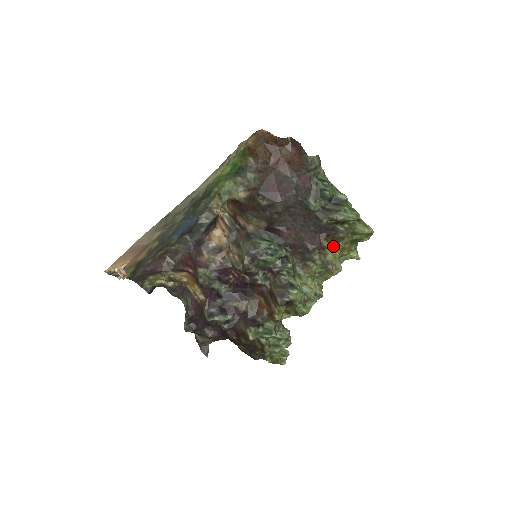
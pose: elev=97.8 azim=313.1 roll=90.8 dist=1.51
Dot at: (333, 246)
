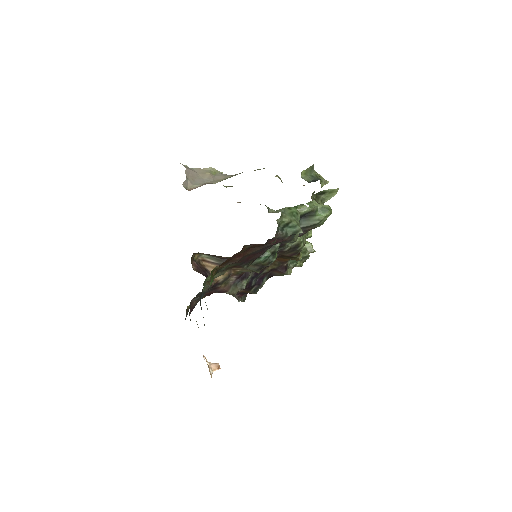
Dot at: occluded
